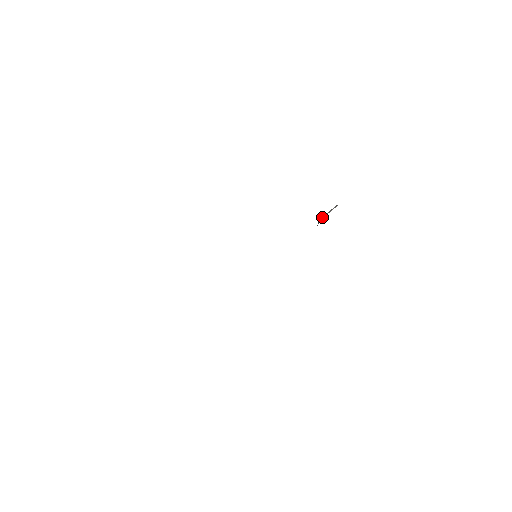
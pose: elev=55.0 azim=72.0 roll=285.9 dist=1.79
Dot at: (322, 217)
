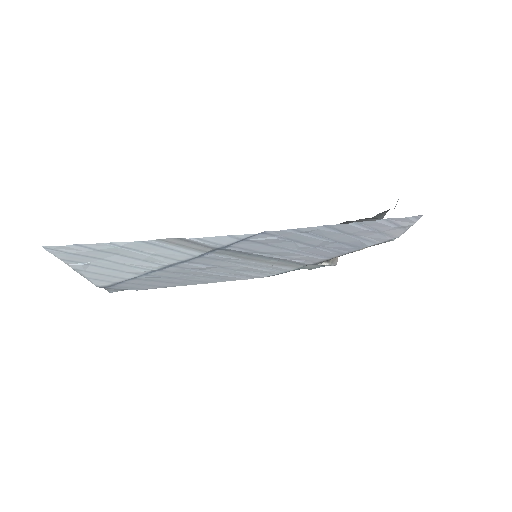
Dot at: occluded
